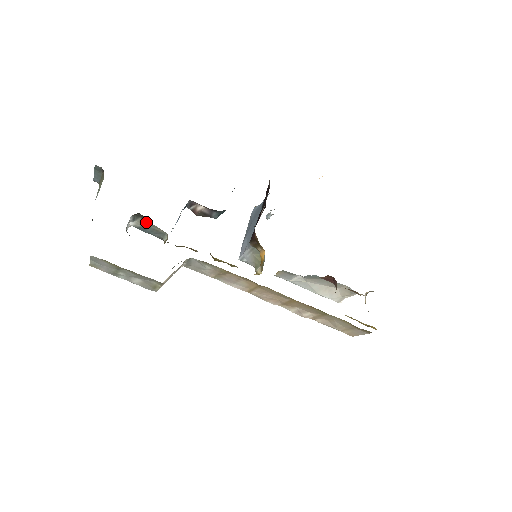
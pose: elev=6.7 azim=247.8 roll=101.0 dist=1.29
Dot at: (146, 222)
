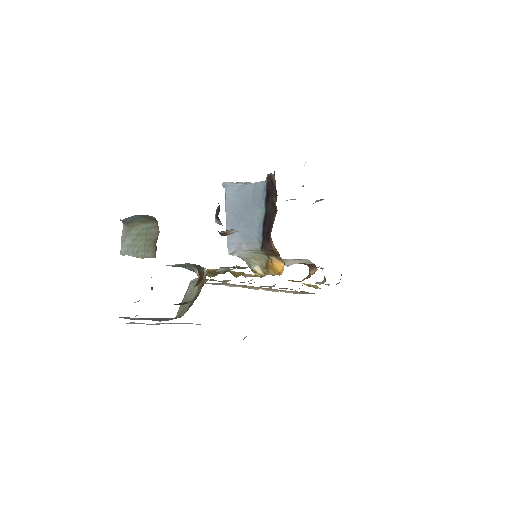
Dot at: (189, 264)
